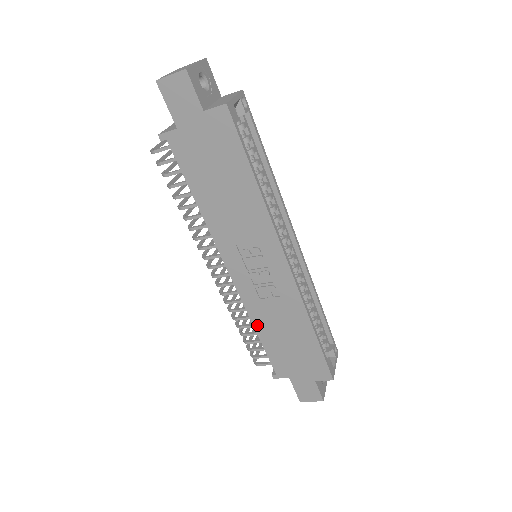
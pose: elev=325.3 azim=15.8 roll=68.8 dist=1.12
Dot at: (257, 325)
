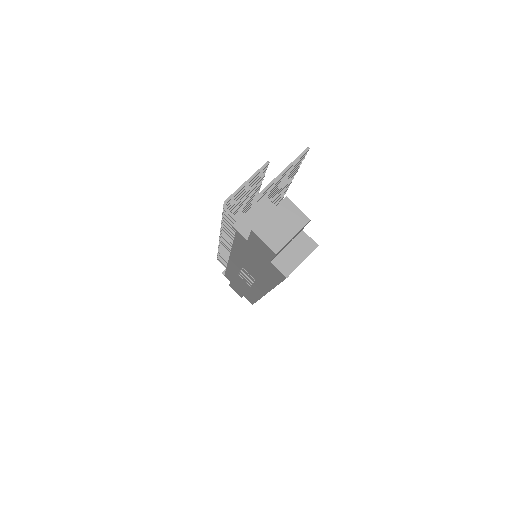
Dot at: (229, 270)
